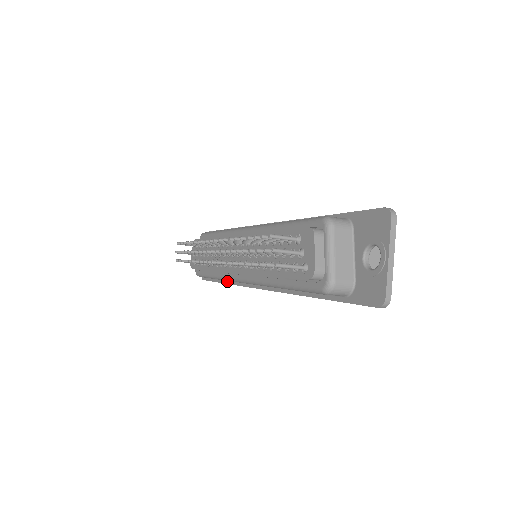
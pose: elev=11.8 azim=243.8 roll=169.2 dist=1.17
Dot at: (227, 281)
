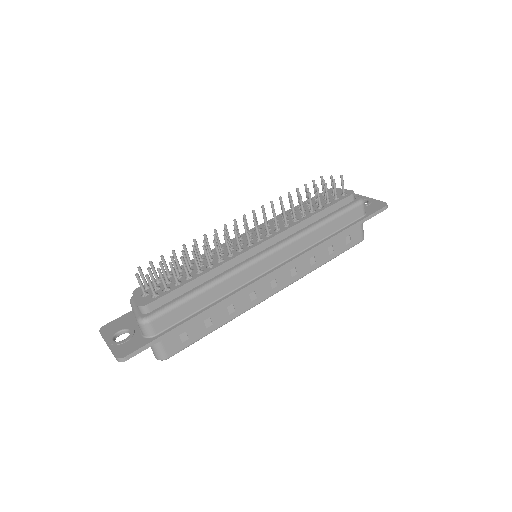
Dot at: (205, 307)
